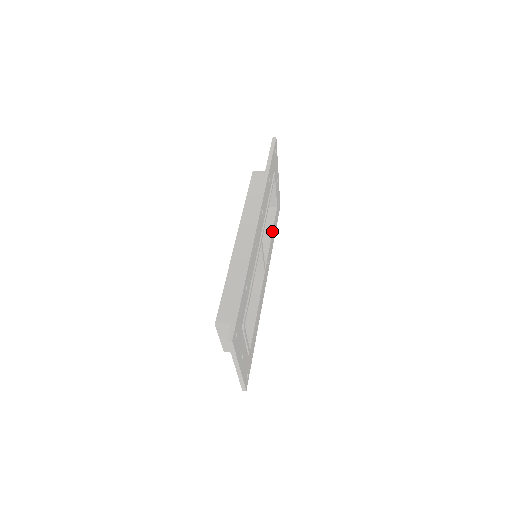
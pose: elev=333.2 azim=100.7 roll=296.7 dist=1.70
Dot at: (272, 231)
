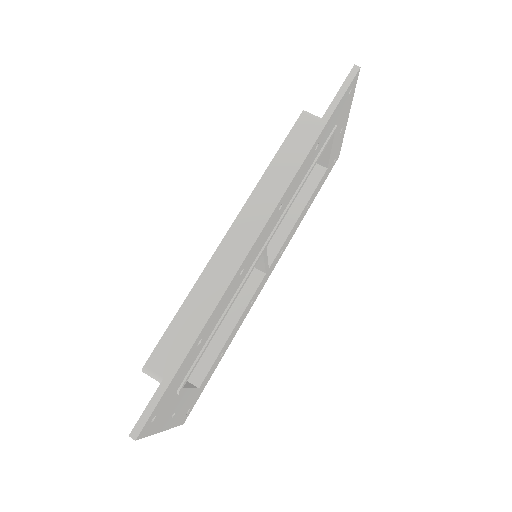
Dot at: (303, 208)
